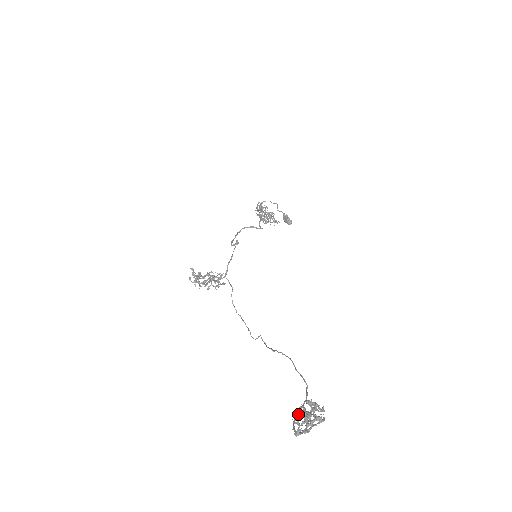
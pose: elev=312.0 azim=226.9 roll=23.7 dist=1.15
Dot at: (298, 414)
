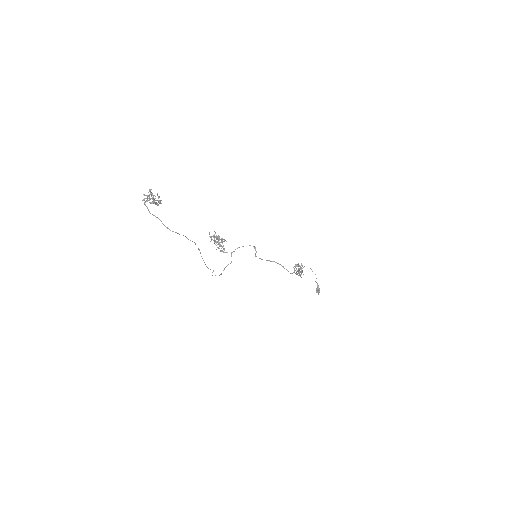
Dot at: (153, 201)
